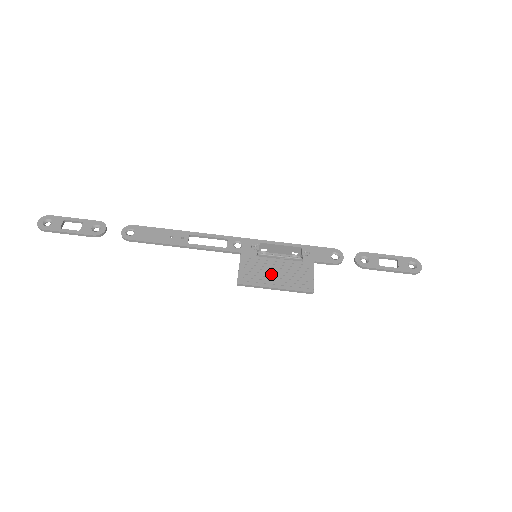
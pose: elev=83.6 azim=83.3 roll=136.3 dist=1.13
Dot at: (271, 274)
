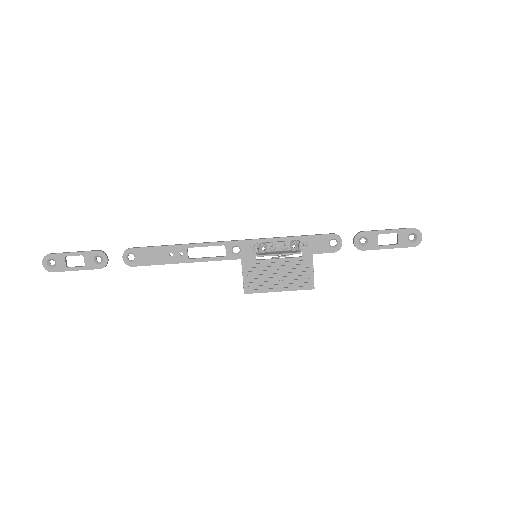
Dot at: (273, 278)
